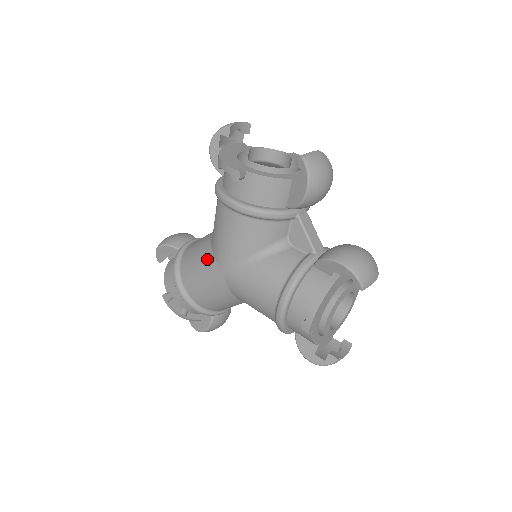
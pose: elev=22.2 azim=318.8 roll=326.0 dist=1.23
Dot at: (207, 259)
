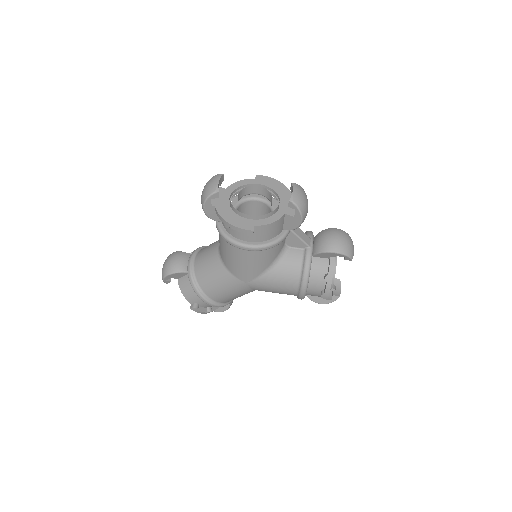
Dot at: (228, 278)
